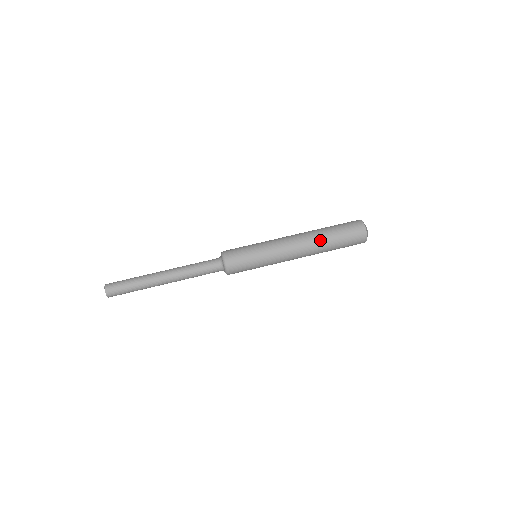
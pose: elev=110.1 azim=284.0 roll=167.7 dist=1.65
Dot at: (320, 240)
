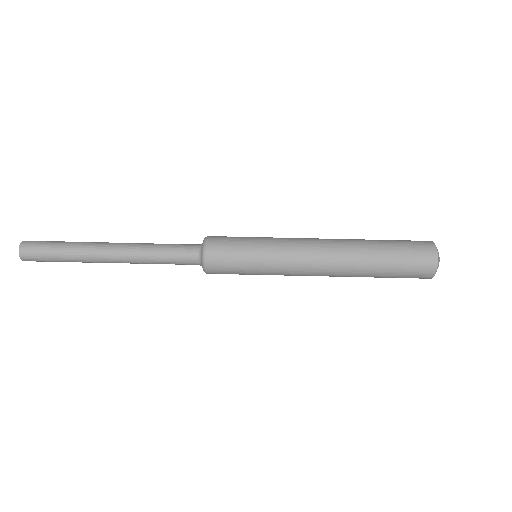
Dot at: (360, 253)
